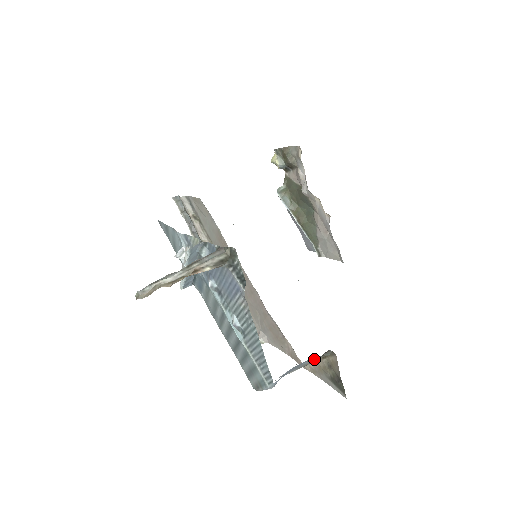
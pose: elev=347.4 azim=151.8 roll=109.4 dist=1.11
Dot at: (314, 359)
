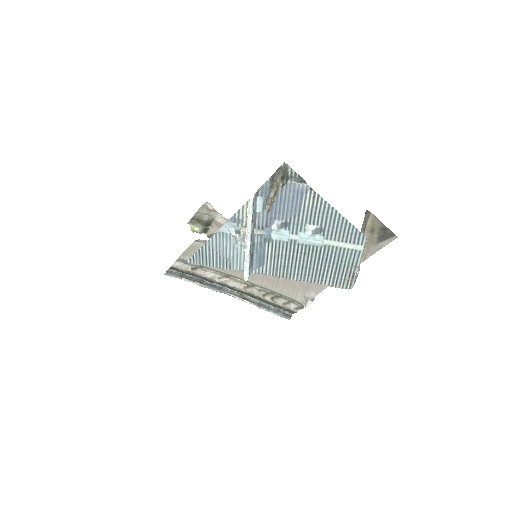
Dot at: (363, 228)
